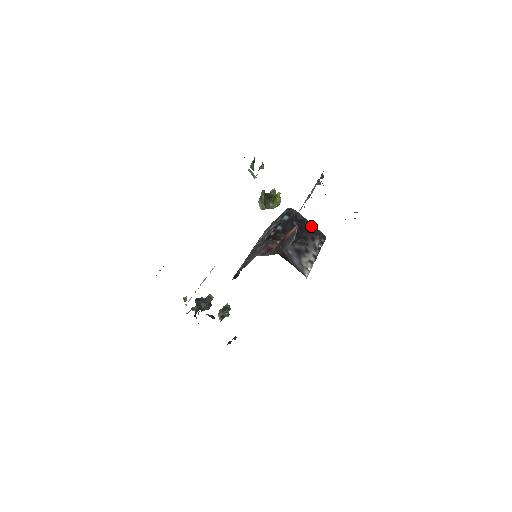
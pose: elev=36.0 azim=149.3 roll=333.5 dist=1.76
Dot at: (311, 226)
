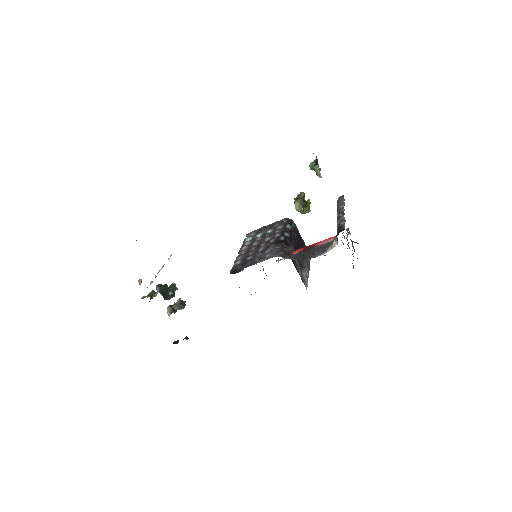
Dot at: (303, 242)
